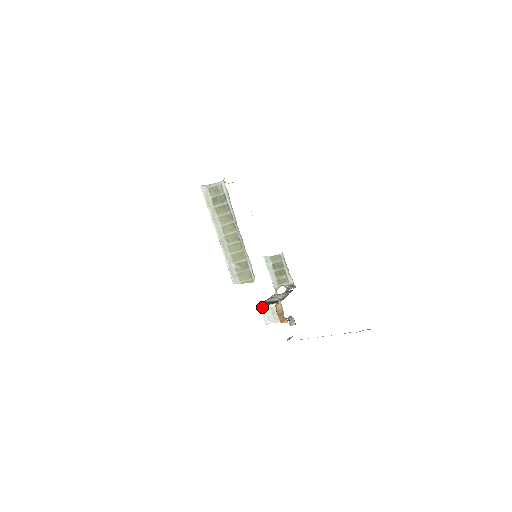
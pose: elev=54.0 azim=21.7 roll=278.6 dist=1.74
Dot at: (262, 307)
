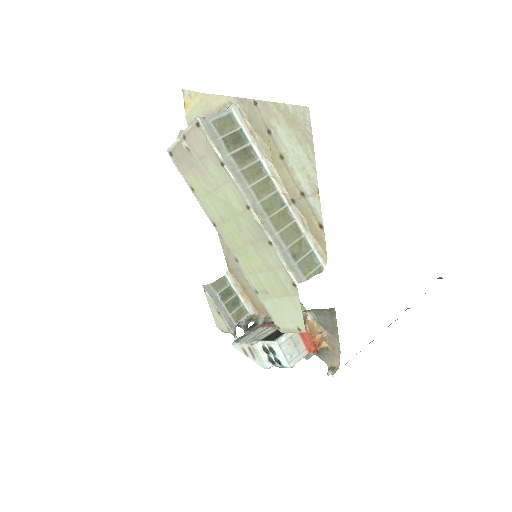
Dot at: (278, 342)
